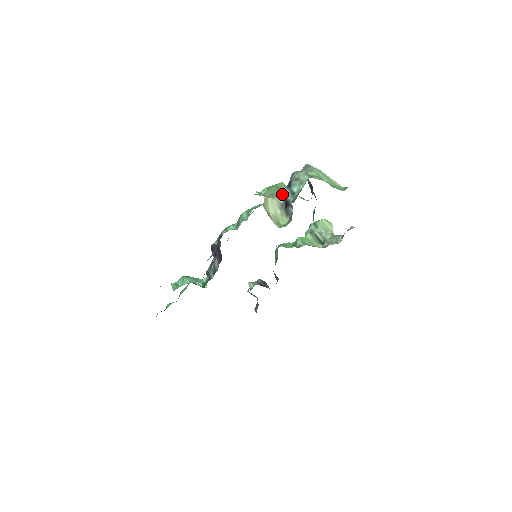
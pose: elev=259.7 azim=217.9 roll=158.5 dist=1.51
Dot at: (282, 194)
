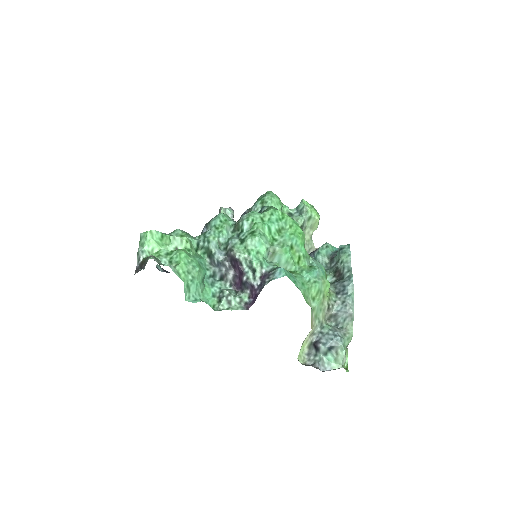
Dot at: (321, 323)
